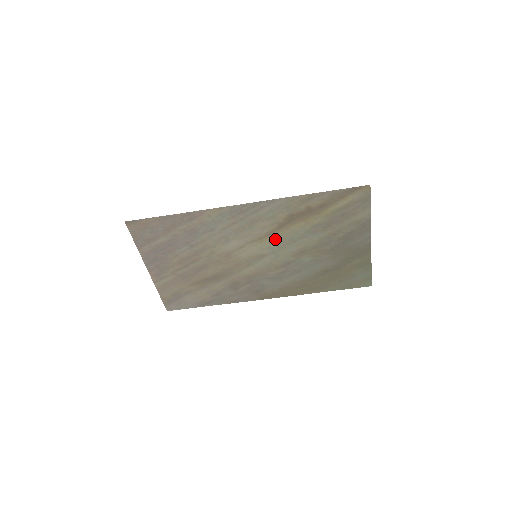
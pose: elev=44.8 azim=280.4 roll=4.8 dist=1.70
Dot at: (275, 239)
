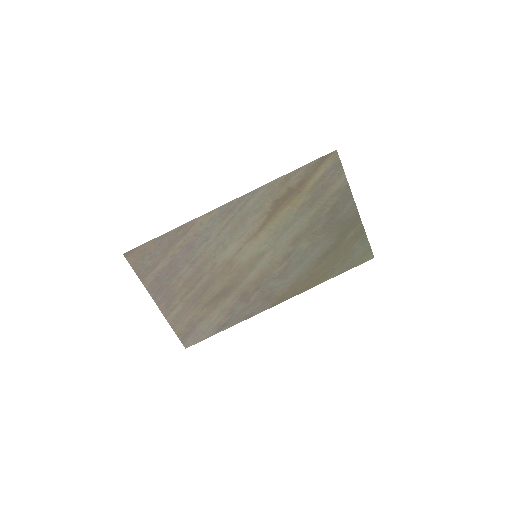
Dot at: (269, 232)
